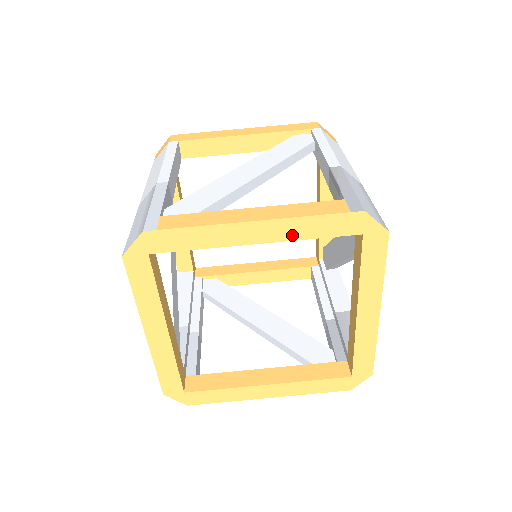
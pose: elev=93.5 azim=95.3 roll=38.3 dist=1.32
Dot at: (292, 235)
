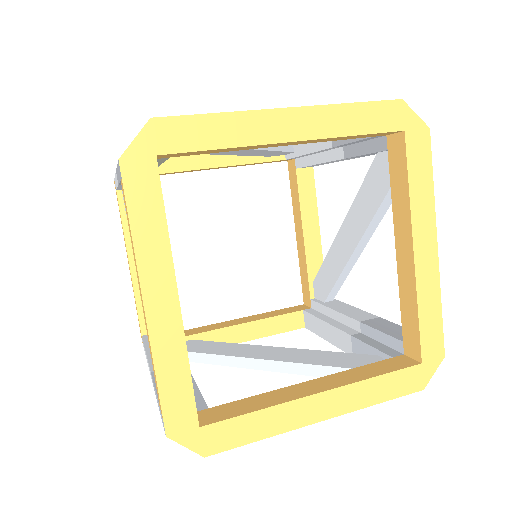
Dot at: (331, 130)
